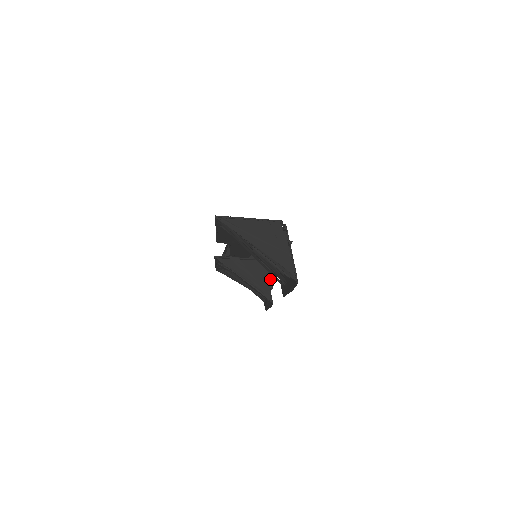
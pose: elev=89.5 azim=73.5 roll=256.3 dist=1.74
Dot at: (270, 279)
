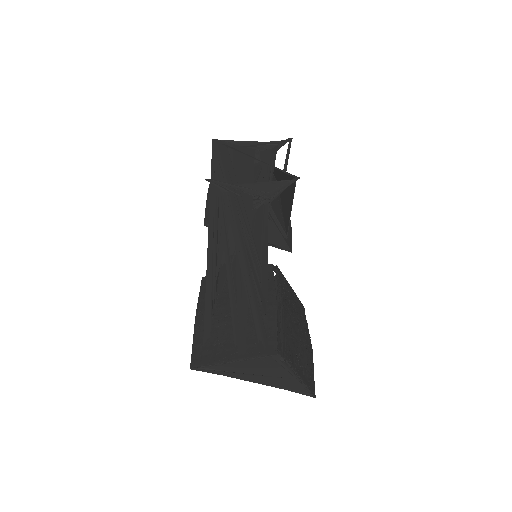
Dot at: (281, 229)
